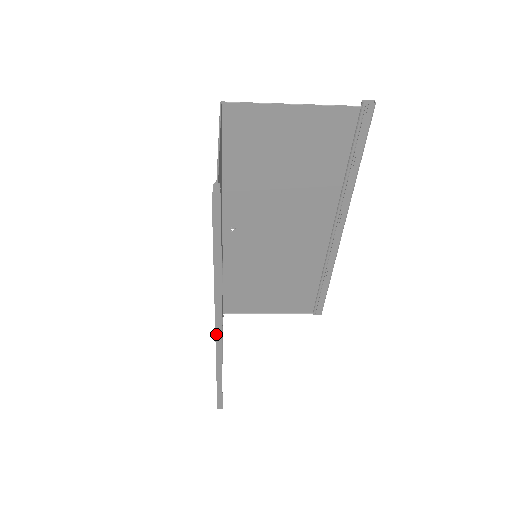
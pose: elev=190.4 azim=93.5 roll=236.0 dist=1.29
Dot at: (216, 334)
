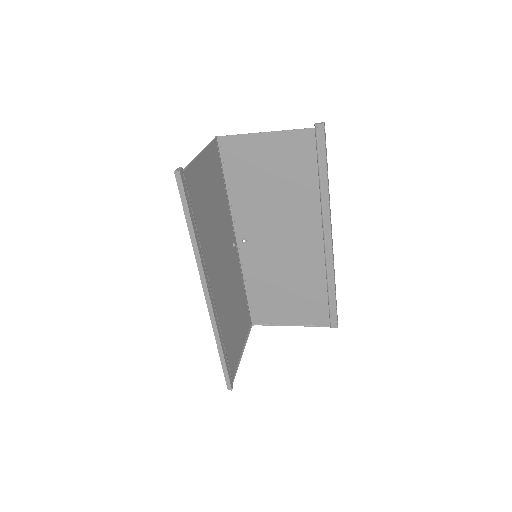
Dot at: (206, 301)
